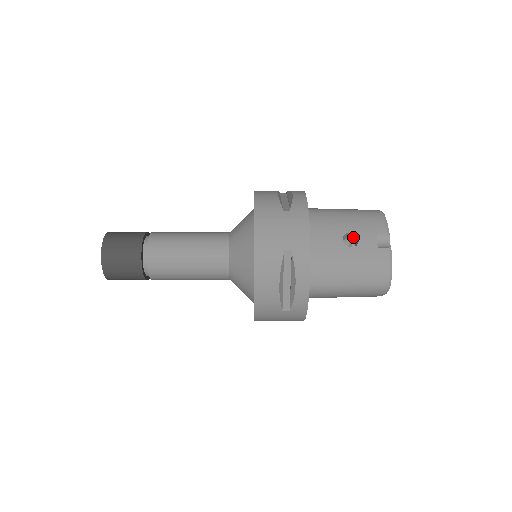
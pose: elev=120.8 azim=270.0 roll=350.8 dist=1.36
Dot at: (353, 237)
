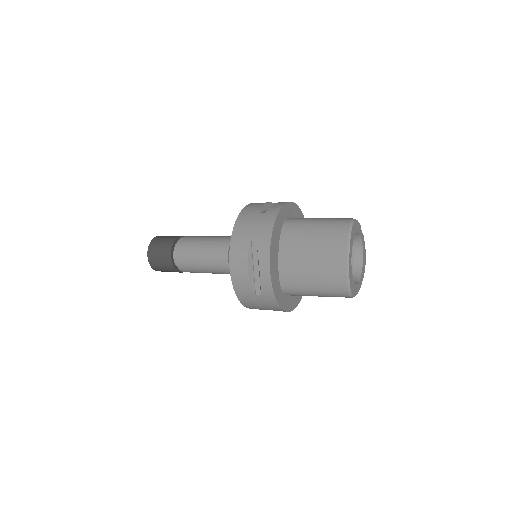
Dot at: occluded
